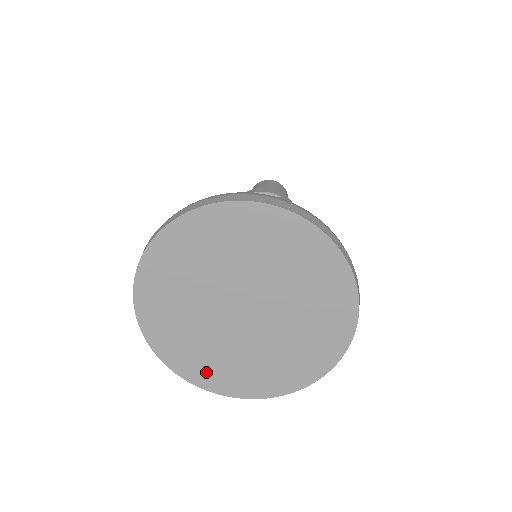
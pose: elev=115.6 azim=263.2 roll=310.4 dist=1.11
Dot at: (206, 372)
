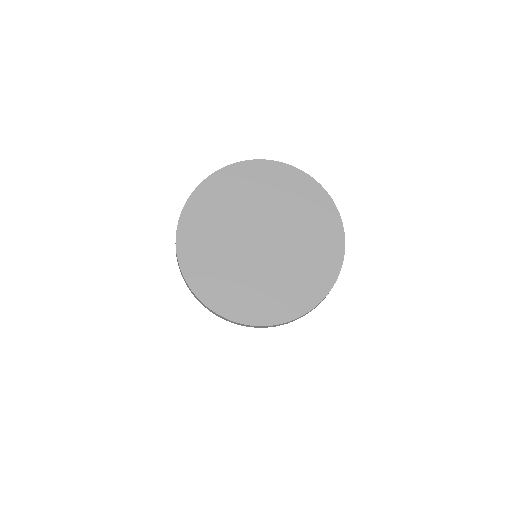
Dot at: (237, 304)
